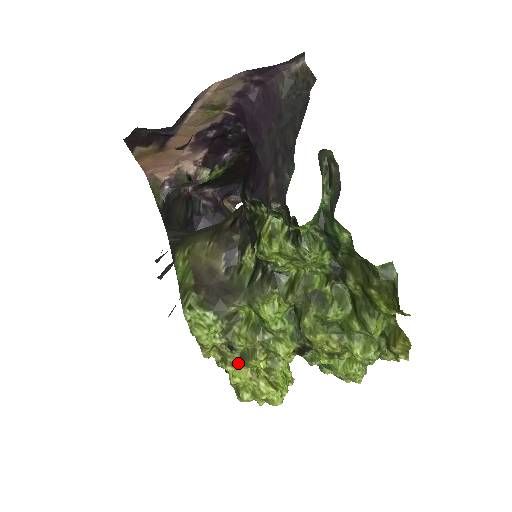
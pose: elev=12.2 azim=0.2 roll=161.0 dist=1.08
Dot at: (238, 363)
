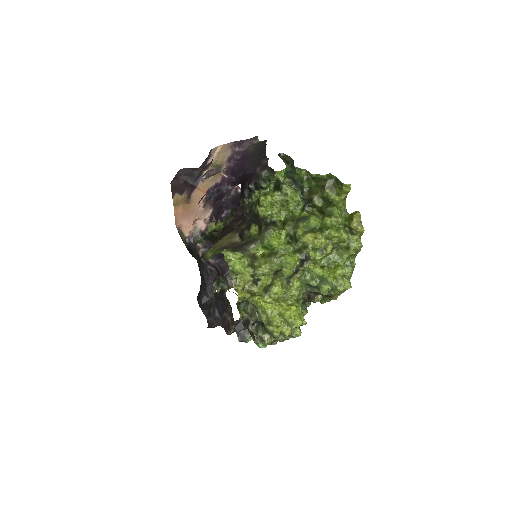
Dot at: (263, 295)
